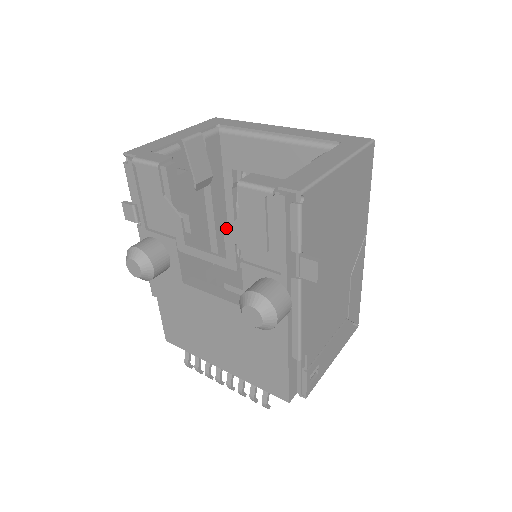
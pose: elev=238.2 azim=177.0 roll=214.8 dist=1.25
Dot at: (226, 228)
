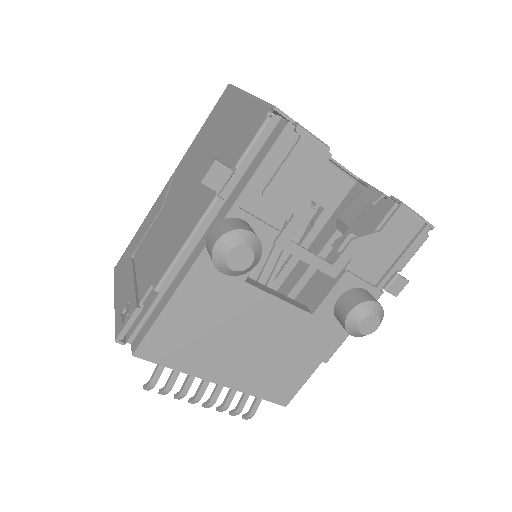
Dot at: (352, 236)
